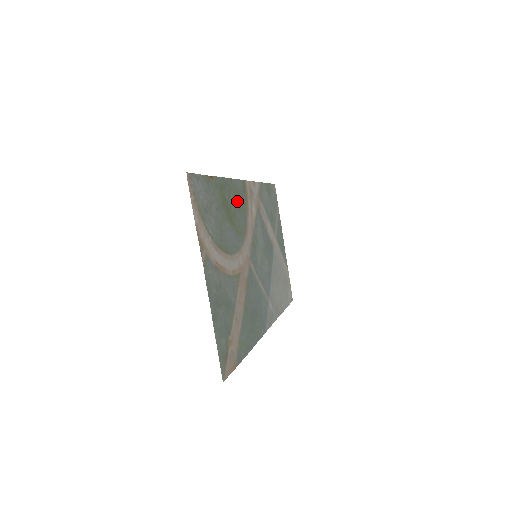
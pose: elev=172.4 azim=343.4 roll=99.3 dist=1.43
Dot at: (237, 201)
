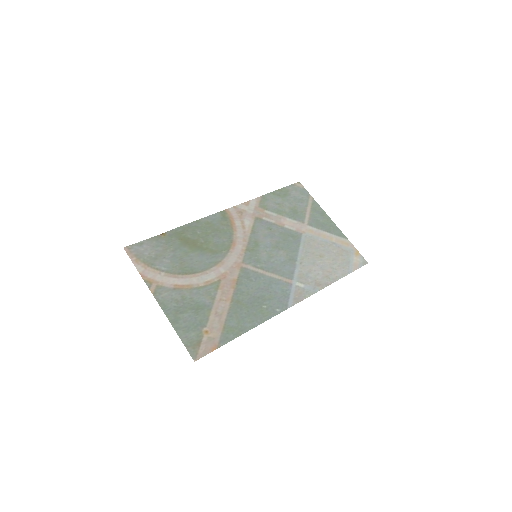
Dot at: (210, 231)
